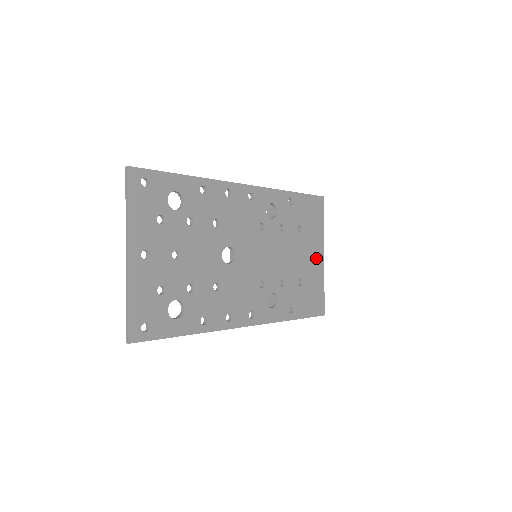
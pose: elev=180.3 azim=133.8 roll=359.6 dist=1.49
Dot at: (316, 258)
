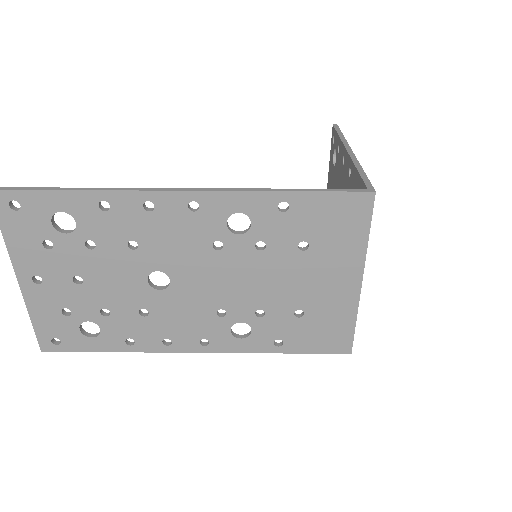
Dot at: (341, 284)
